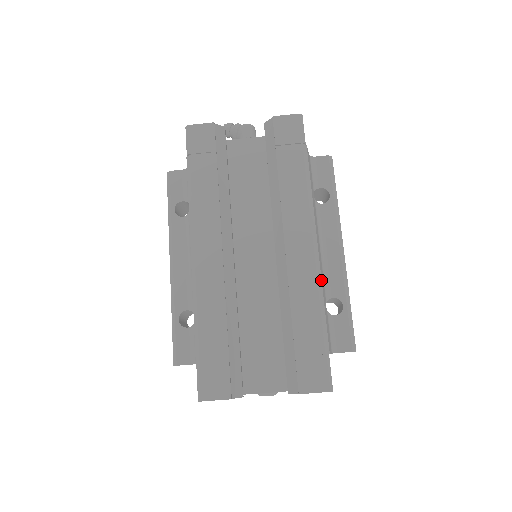
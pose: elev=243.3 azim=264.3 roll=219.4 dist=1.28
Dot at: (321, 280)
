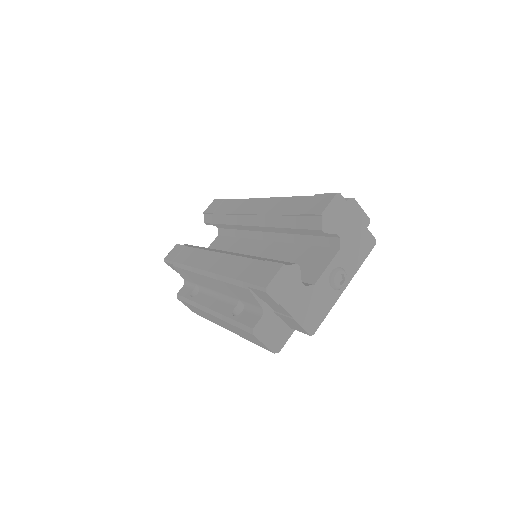
Dot at: occluded
